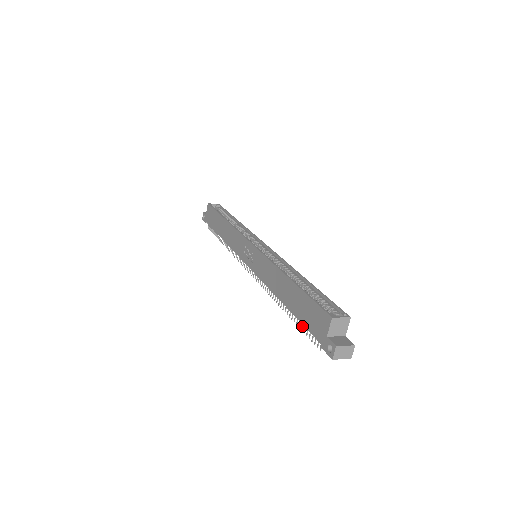
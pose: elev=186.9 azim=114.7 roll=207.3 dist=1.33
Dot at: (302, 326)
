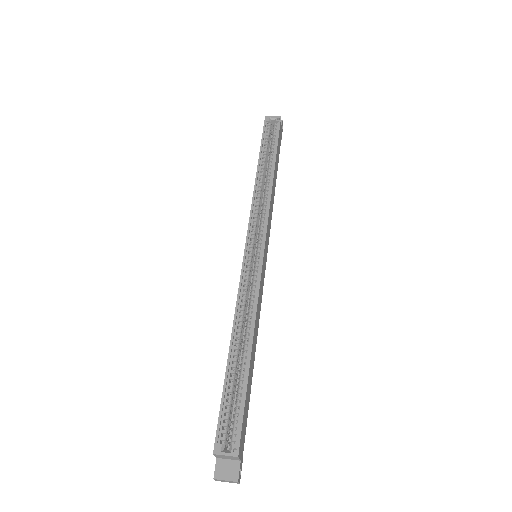
Dot at: occluded
